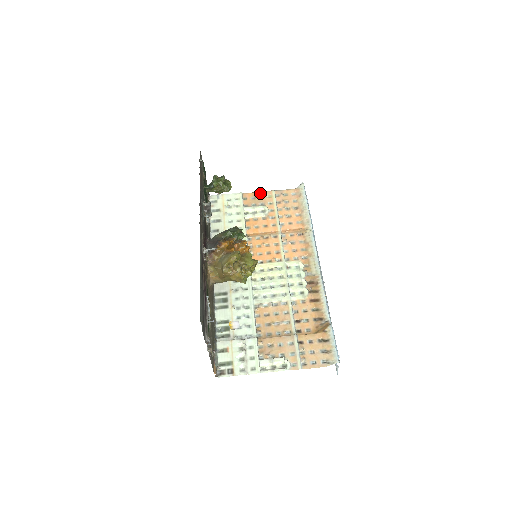
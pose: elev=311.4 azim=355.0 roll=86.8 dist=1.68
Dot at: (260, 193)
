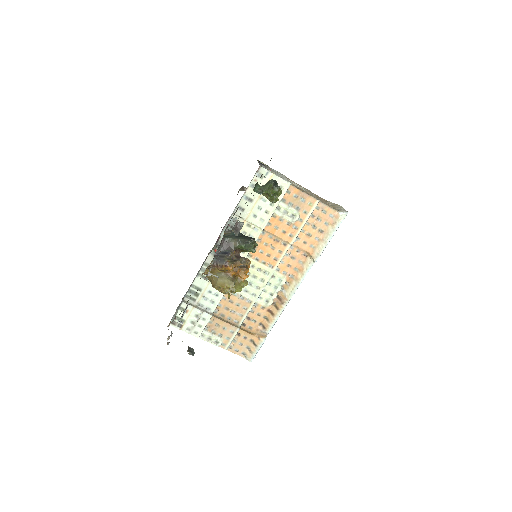
Dot at: (305, 195)
